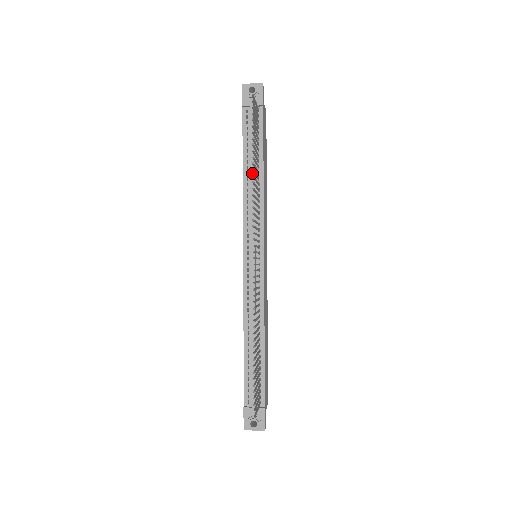
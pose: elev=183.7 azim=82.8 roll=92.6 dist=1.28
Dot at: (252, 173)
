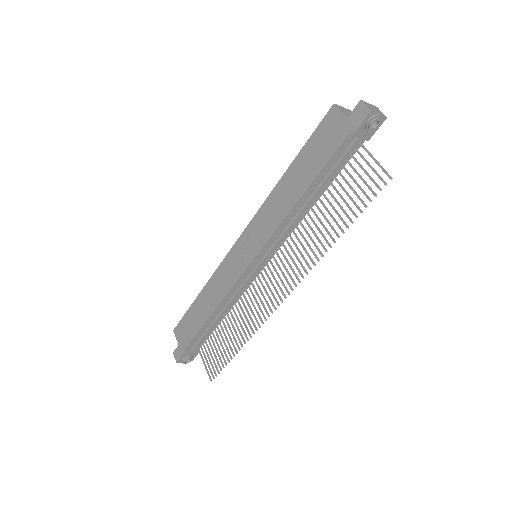
Dot at: (310, 202)
